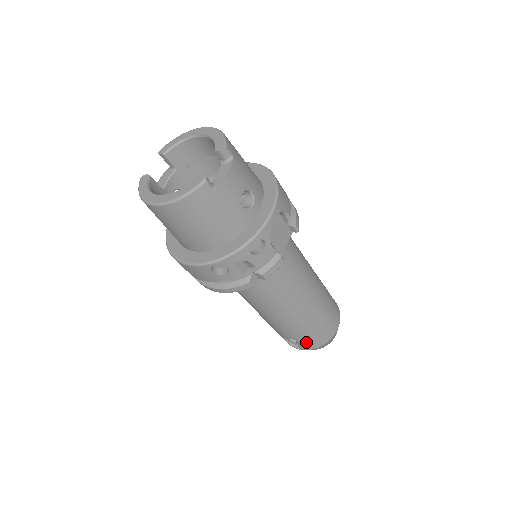
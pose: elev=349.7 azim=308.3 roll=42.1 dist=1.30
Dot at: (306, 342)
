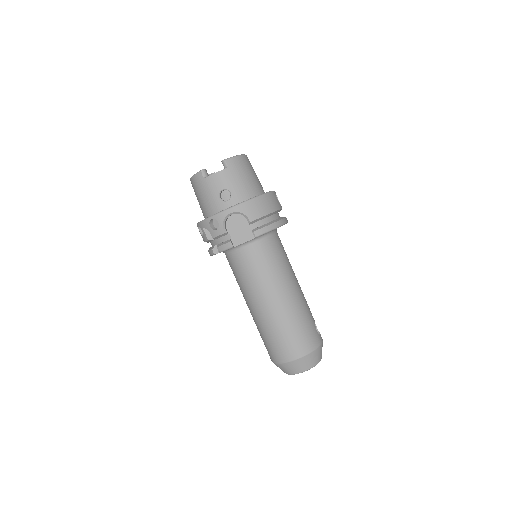
Dot at: (268, 350)
